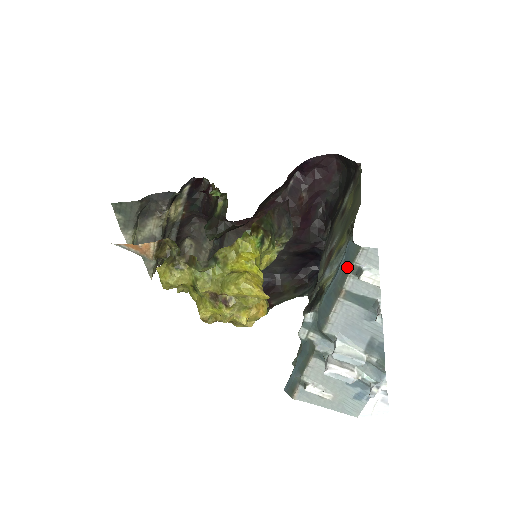
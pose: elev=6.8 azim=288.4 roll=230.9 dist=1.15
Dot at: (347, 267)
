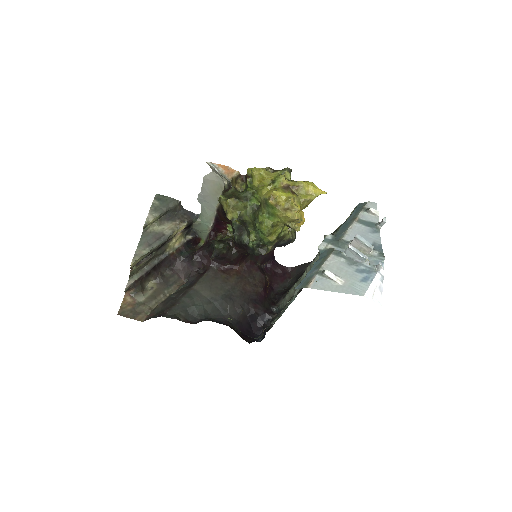
Dot at: (359, 210)
